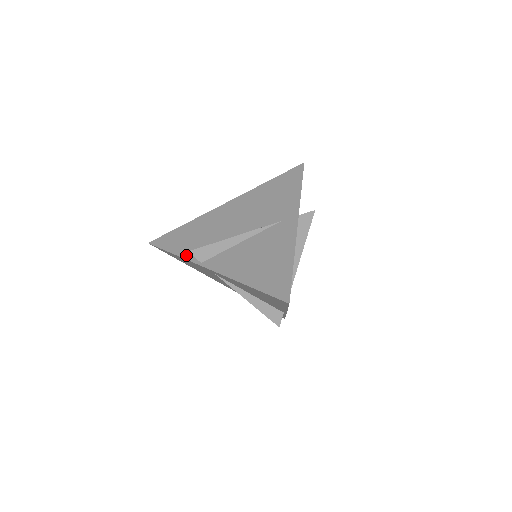
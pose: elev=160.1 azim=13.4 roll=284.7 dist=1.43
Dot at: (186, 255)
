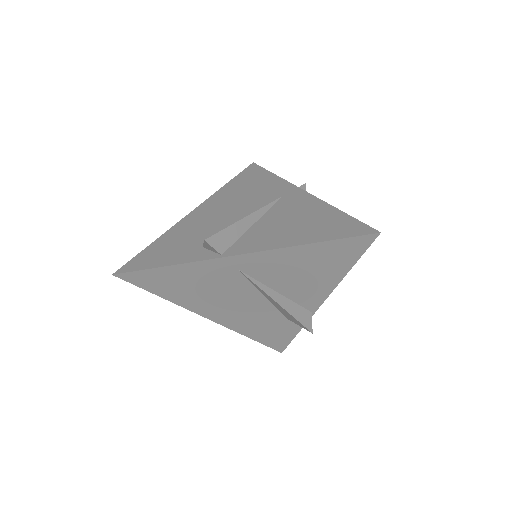
Dot at: (190, 259)
